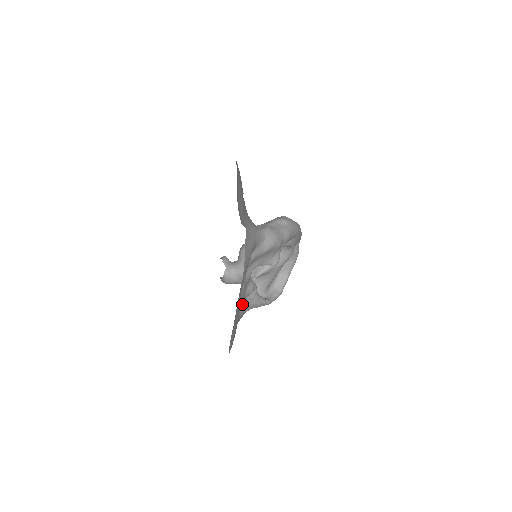
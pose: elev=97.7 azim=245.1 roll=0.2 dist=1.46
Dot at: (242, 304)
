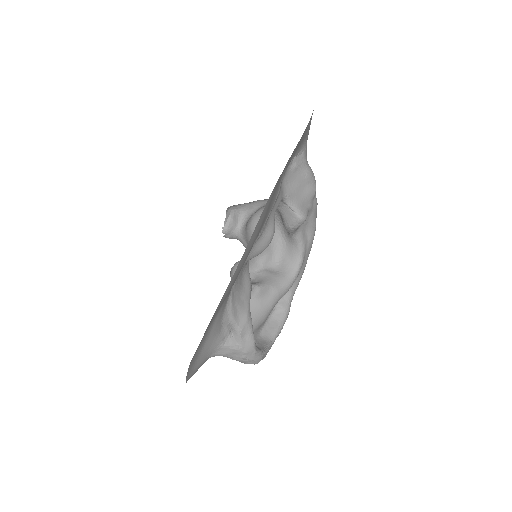
Dot at: (237, 281)
